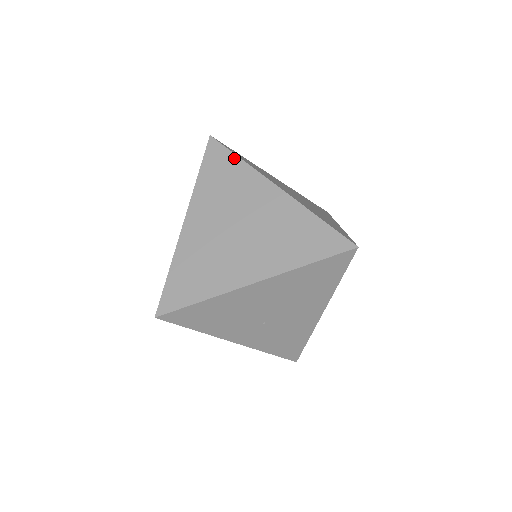
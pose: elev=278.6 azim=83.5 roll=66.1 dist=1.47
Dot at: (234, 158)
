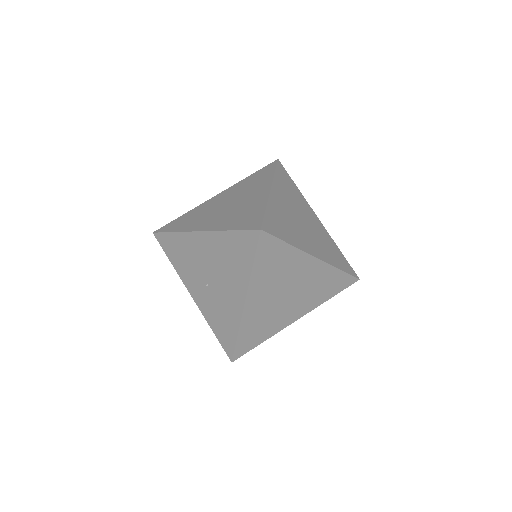
Dot at: (272, 171)
